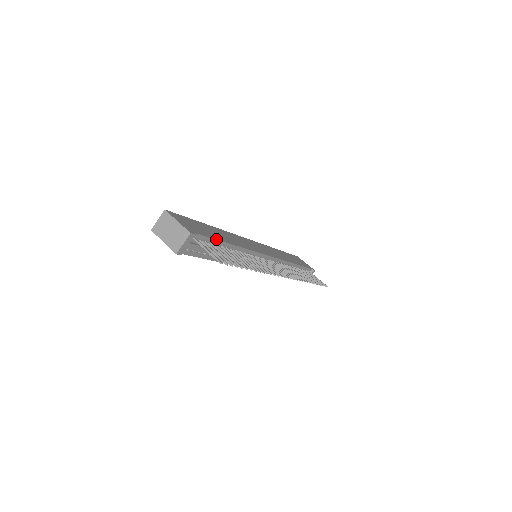
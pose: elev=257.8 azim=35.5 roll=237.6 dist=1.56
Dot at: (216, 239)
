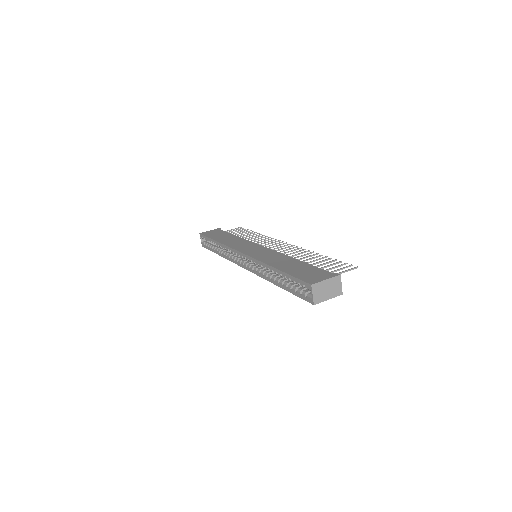
Dot at: (312, 266)
